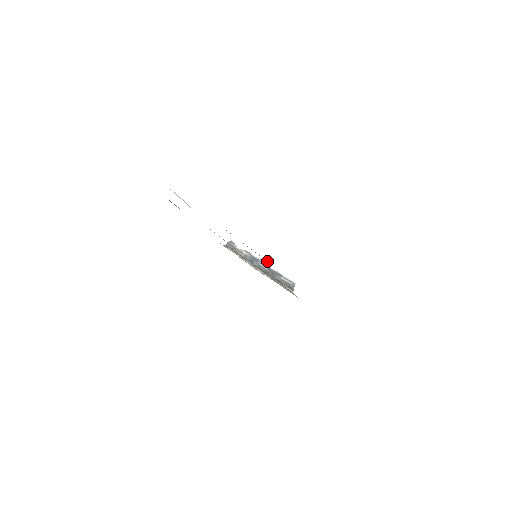
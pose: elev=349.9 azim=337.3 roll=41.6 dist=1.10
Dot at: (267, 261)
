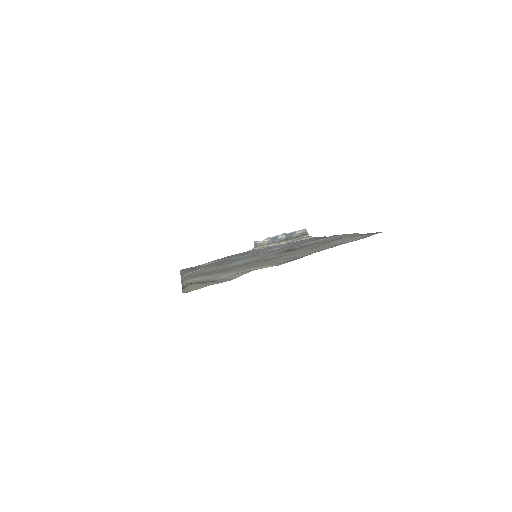
Dot at: (259, 258)
